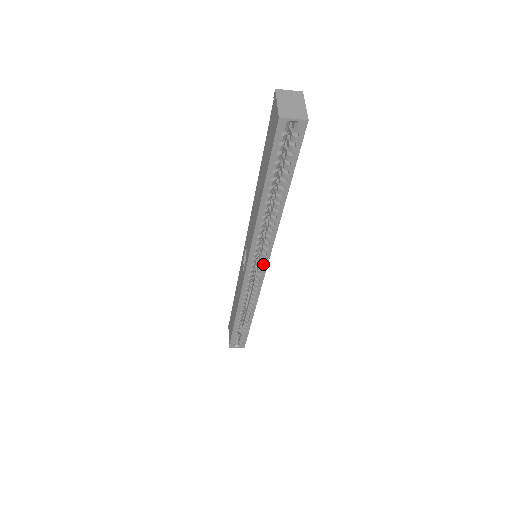
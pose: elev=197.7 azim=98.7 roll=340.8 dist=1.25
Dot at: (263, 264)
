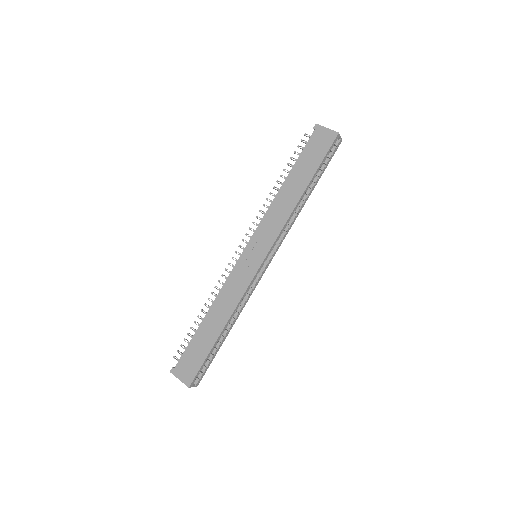
Dot at: (271, 257)
